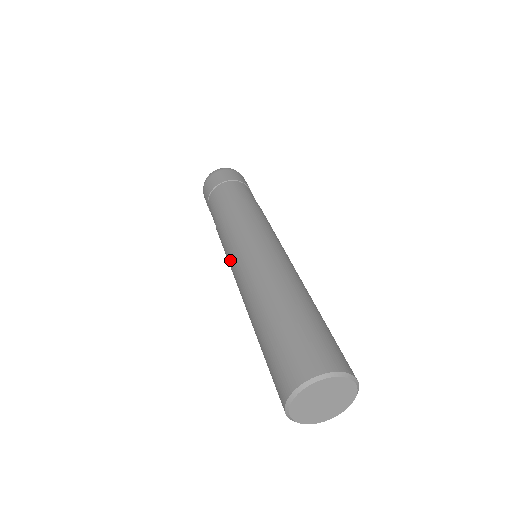
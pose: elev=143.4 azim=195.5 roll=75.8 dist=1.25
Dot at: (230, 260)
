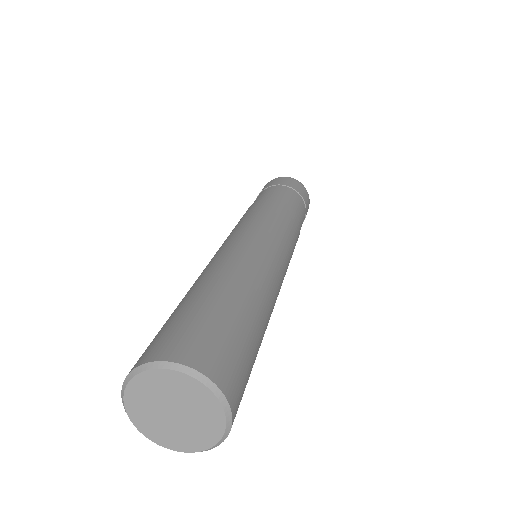
Dot at: occluded
